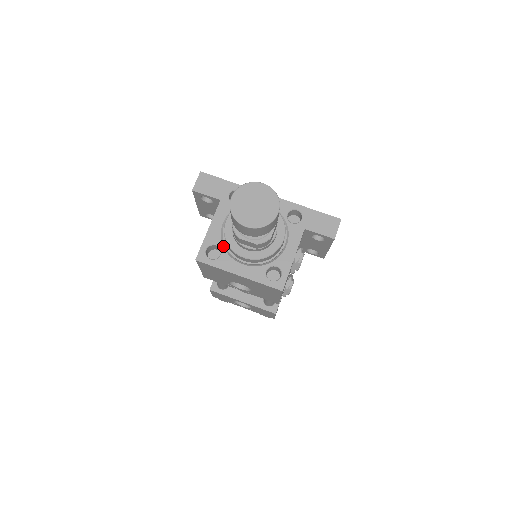
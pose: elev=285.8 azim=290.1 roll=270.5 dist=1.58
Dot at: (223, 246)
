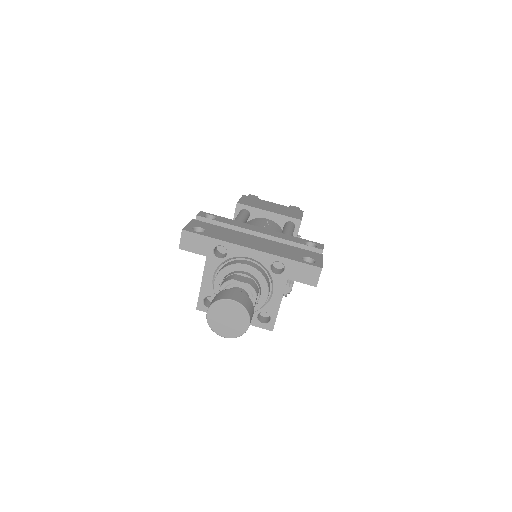
Dot at: occluded
